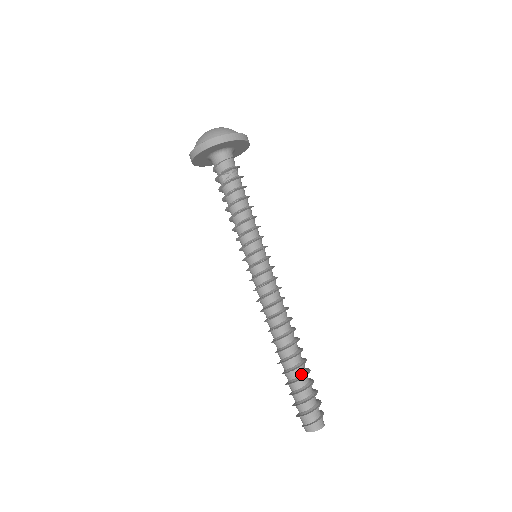
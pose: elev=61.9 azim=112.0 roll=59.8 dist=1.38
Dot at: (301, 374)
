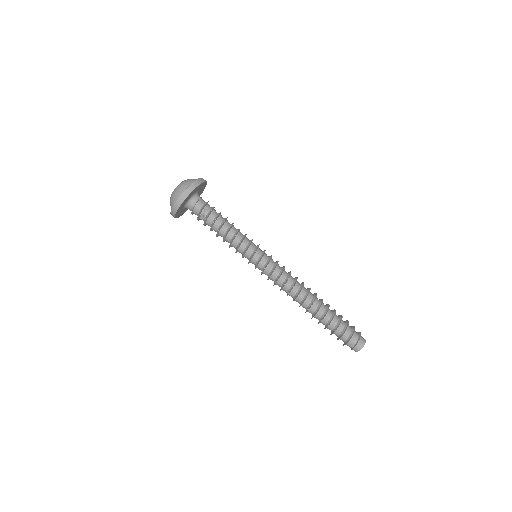
Dot at: (329, 320)
